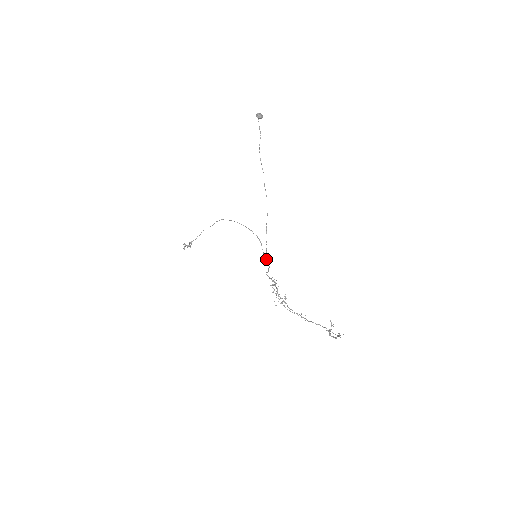
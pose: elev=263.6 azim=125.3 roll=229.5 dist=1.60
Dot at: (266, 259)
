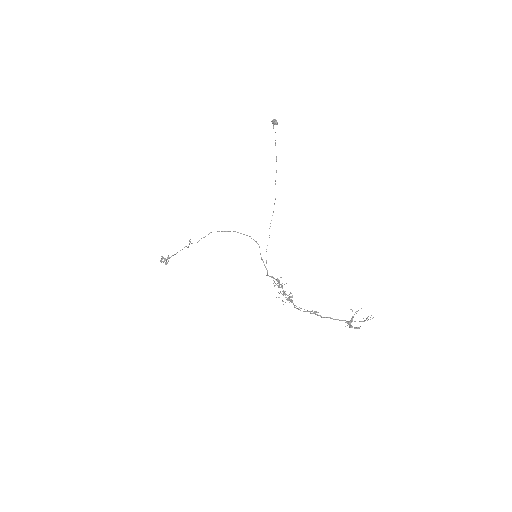
Dot at: (264, 265)
